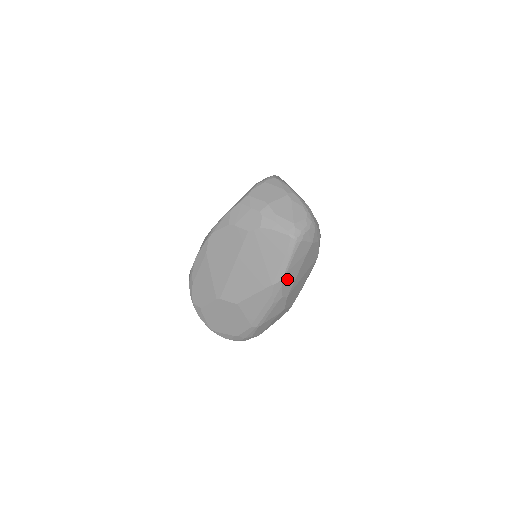
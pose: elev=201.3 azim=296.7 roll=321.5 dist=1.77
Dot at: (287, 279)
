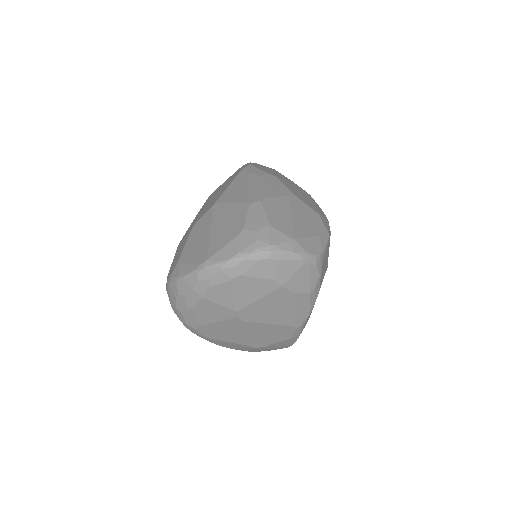
Dot at: occluded
